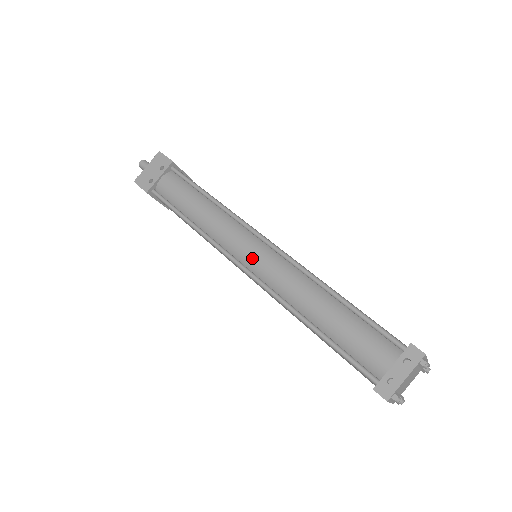
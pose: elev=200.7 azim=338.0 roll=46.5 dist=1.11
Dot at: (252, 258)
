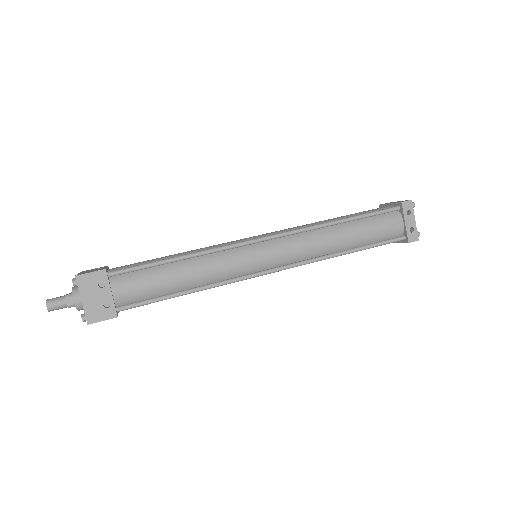
Dot at: (271, 259)
